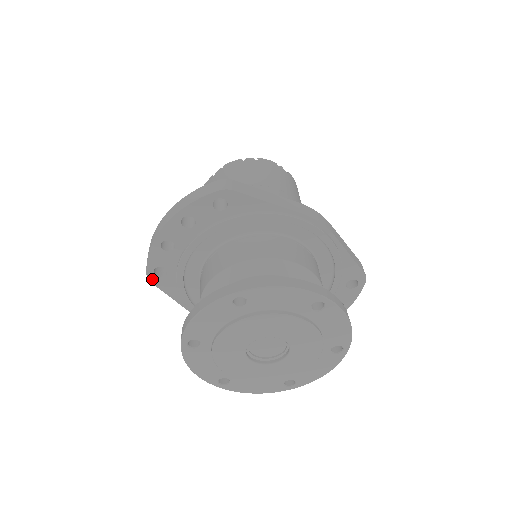
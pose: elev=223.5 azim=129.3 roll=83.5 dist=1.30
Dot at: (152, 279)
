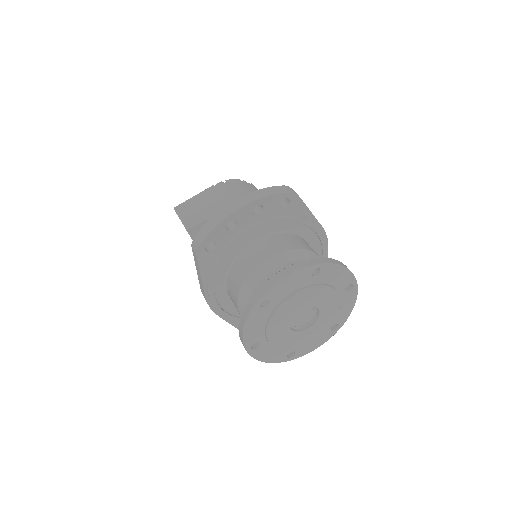
Dot at: (199, 252)
